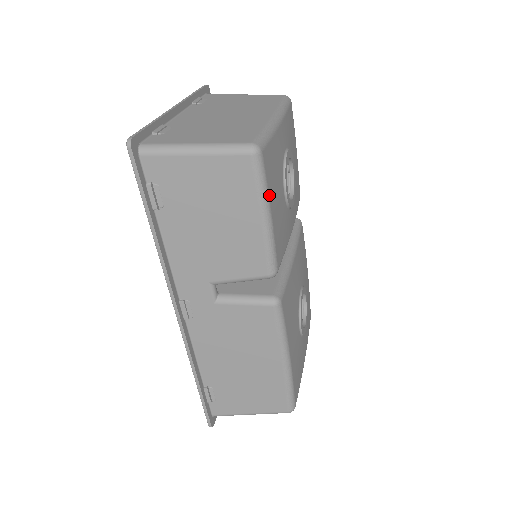
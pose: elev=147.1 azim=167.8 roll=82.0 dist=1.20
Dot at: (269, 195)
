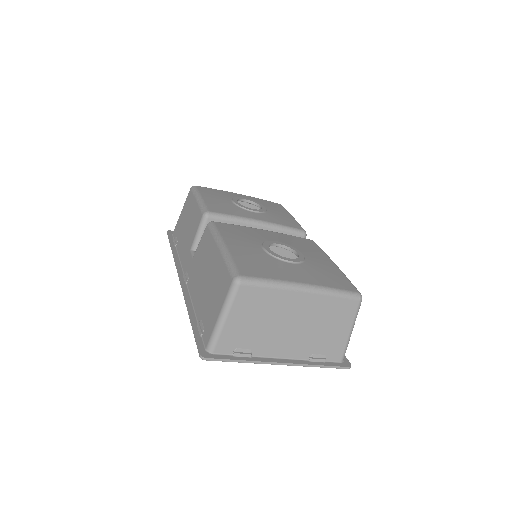
Dot at: (201, 193)
